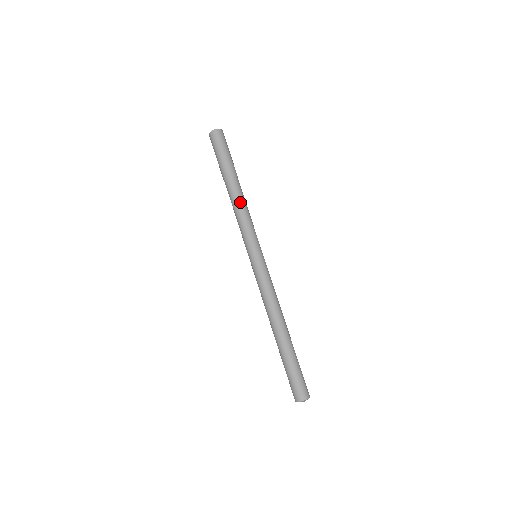
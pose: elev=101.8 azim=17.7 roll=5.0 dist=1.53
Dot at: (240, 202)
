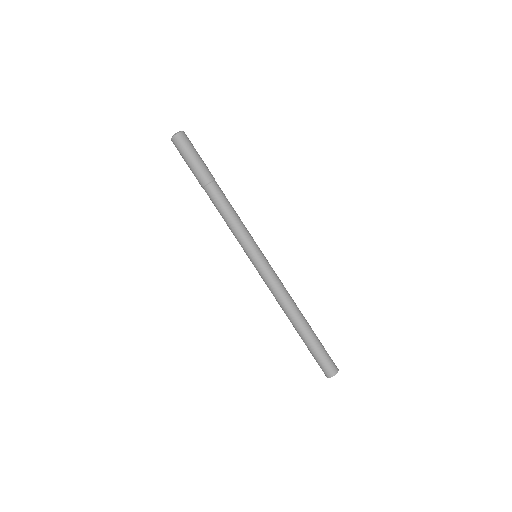
Dot at: (228, 206)
